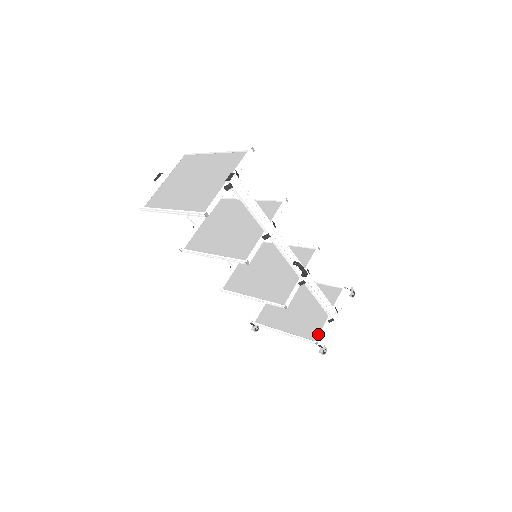
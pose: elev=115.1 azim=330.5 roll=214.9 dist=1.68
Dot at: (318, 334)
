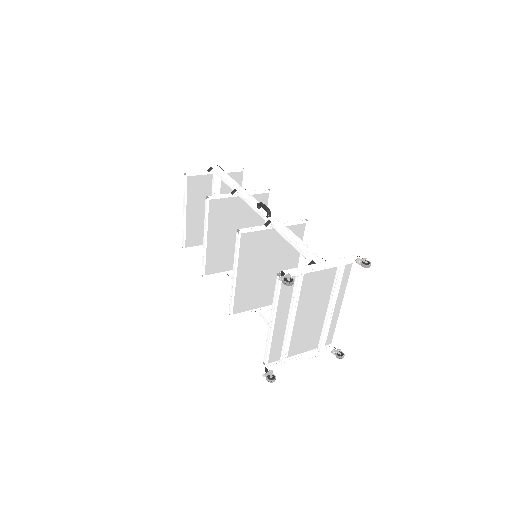
Dot at: (291, 277)
